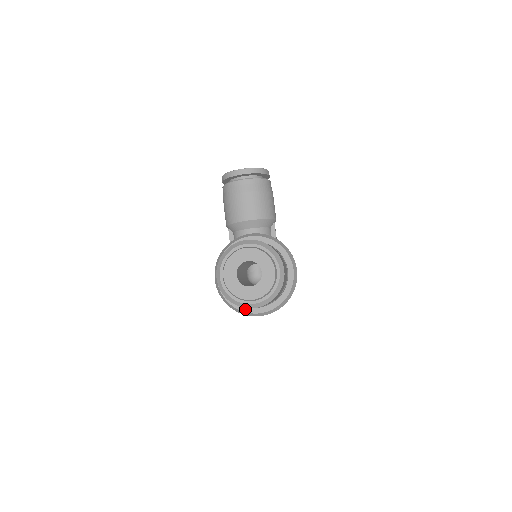
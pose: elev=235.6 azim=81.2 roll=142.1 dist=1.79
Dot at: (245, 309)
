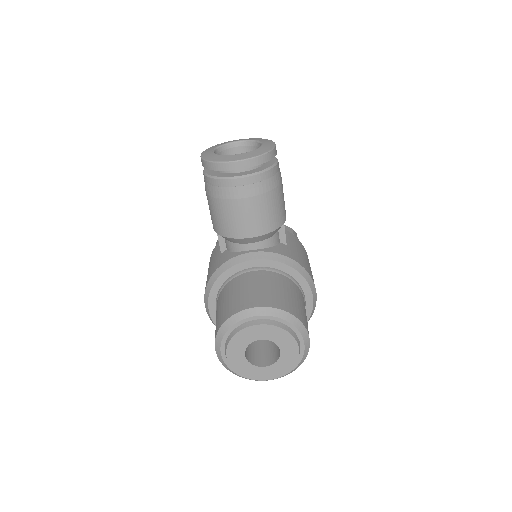
Dot at: occluded
